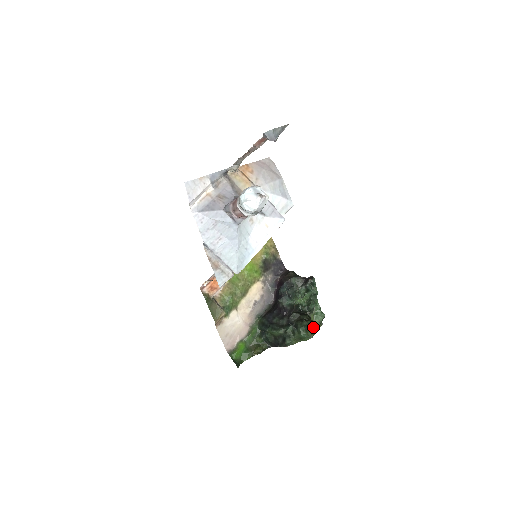
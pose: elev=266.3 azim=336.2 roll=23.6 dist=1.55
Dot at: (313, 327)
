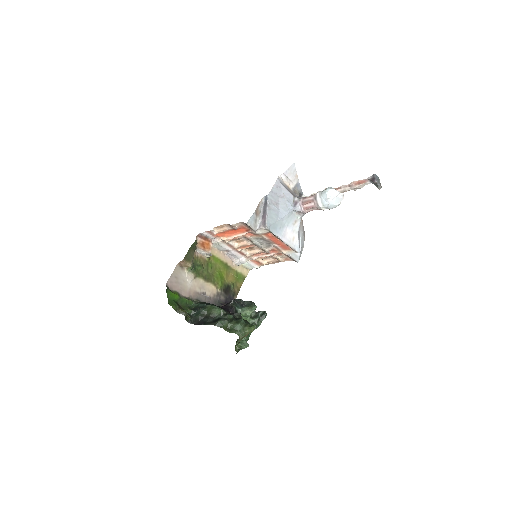
Dot at: (256, 324)
